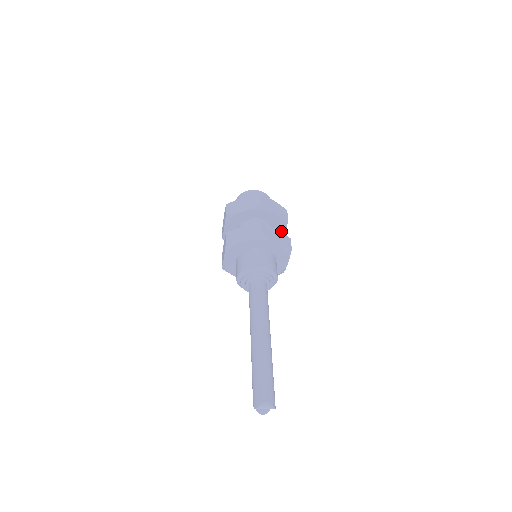
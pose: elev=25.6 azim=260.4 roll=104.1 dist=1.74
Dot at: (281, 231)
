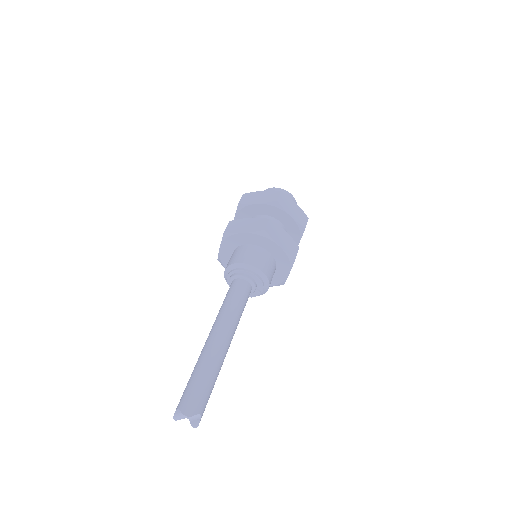
Dot at: (284, 216)
